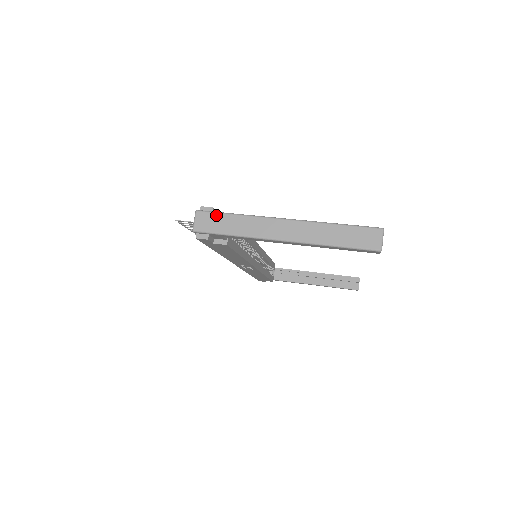
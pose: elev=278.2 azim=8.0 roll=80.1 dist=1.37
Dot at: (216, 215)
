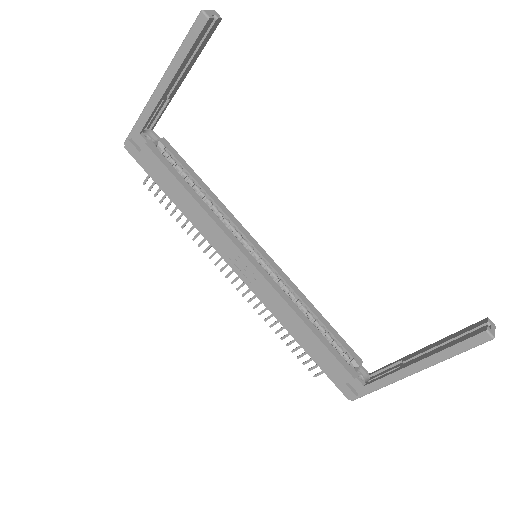
Dot at: occluded
